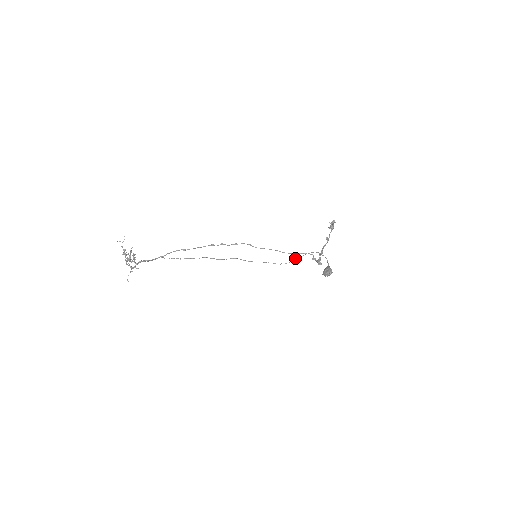
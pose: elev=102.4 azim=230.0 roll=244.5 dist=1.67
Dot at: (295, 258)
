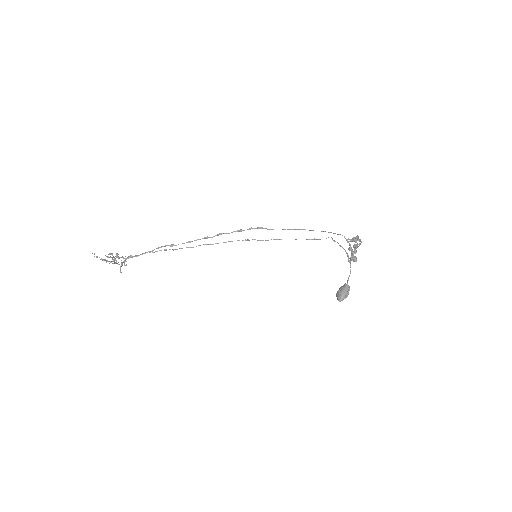
Dot at: (331, 237)
